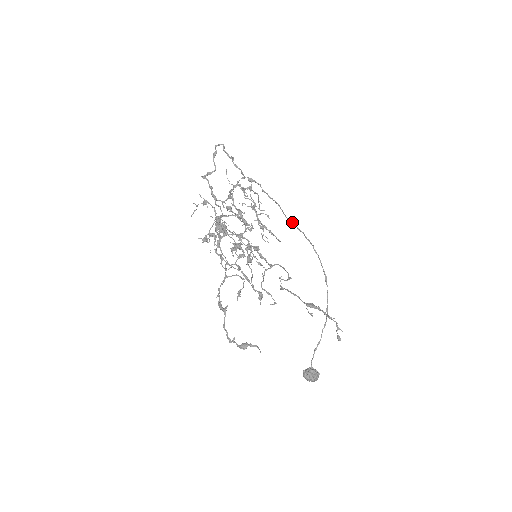
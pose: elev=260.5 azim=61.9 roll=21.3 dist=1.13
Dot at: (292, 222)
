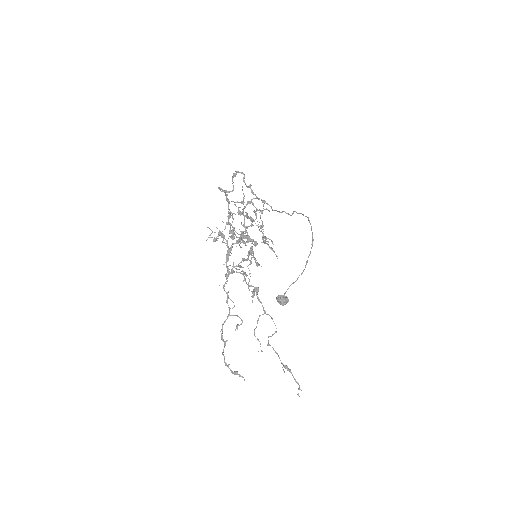
Dot at: (294, 211)
